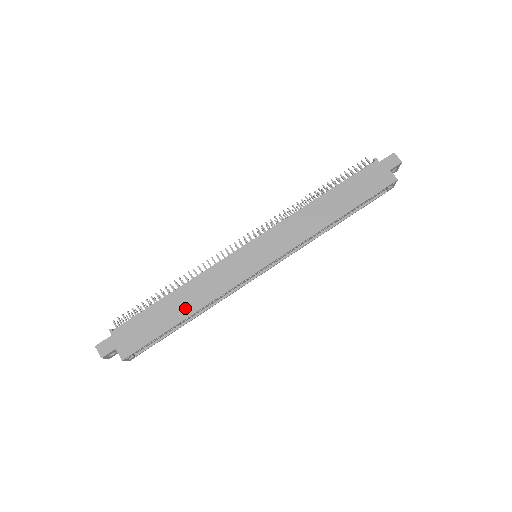
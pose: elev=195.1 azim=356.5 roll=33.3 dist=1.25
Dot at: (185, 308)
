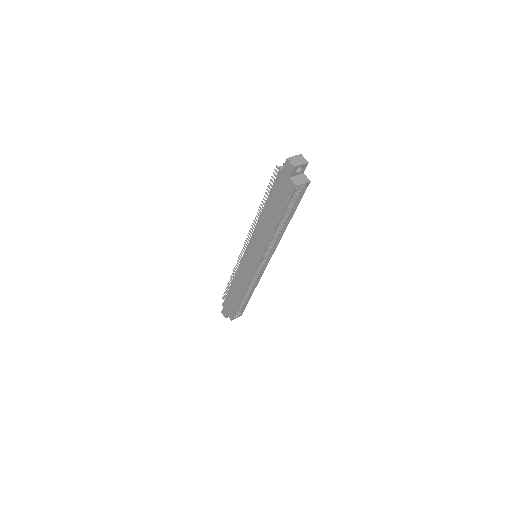
Dot at: (239, 294)
